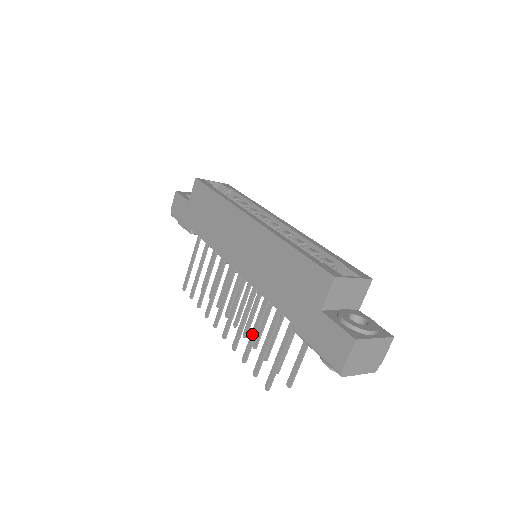
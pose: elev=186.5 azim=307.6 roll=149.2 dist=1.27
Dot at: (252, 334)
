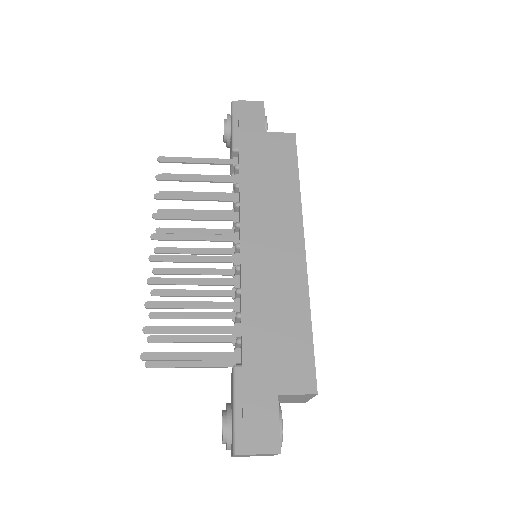
Dot at: (186, 303)
